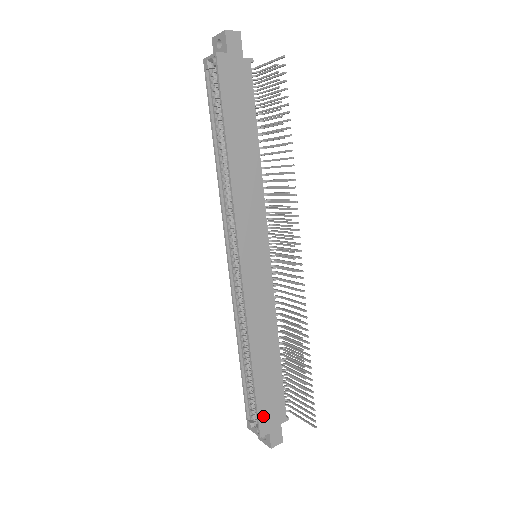
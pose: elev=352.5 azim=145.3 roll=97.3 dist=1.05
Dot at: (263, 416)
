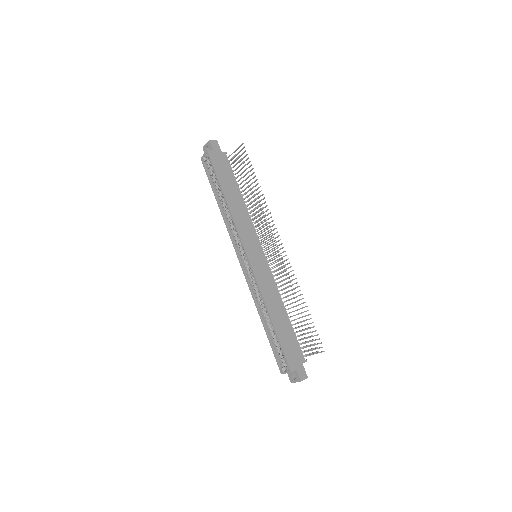
Dot at: (289, 357)
